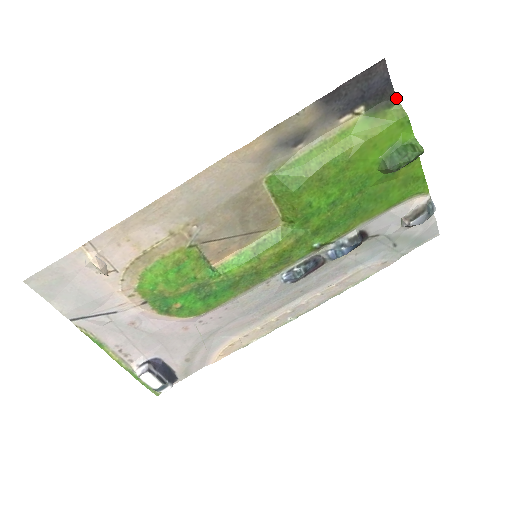
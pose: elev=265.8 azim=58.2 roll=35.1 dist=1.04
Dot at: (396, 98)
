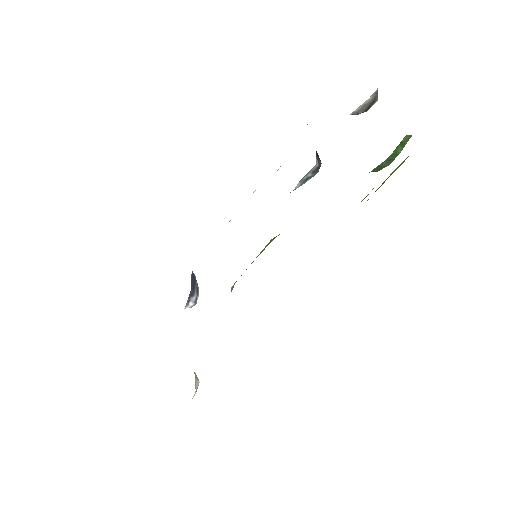
Dot at: occluded
